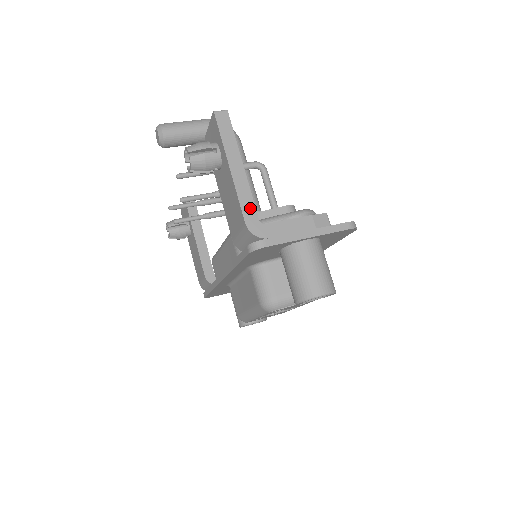
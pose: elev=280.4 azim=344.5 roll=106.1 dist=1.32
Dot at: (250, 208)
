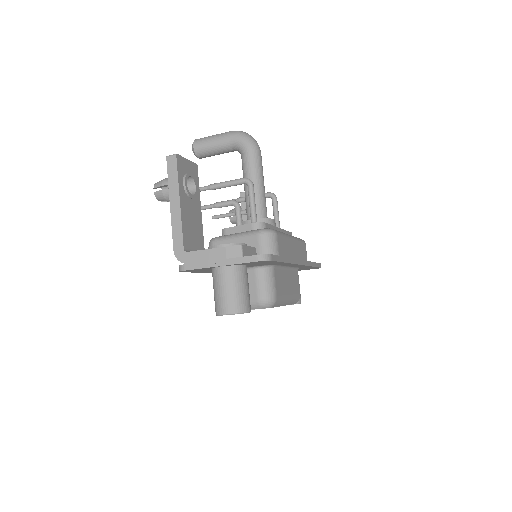
Dot at: (179, 238)
